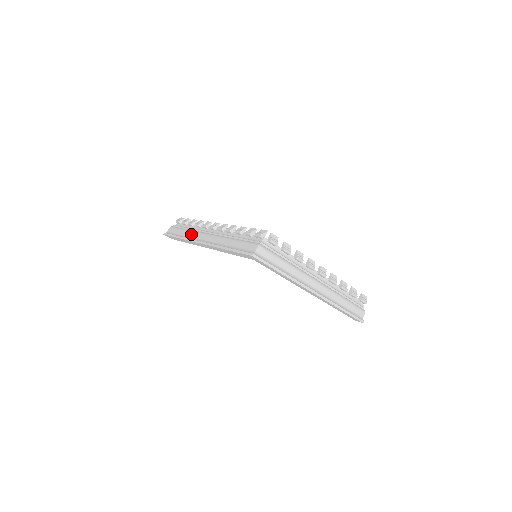
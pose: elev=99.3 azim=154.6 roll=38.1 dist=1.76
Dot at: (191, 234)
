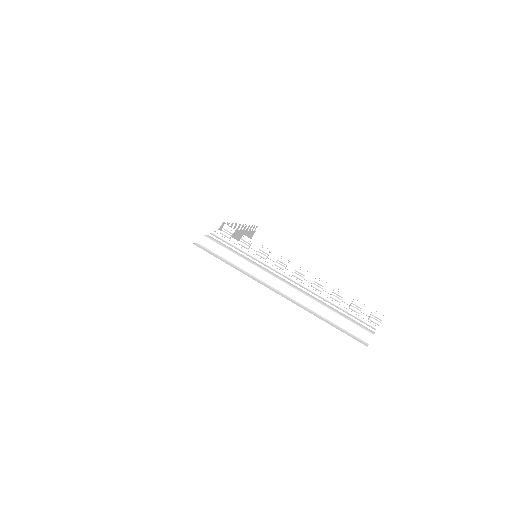
Dot at: occluded
